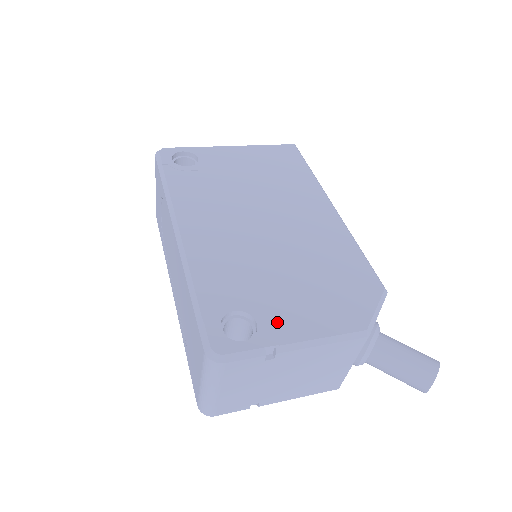
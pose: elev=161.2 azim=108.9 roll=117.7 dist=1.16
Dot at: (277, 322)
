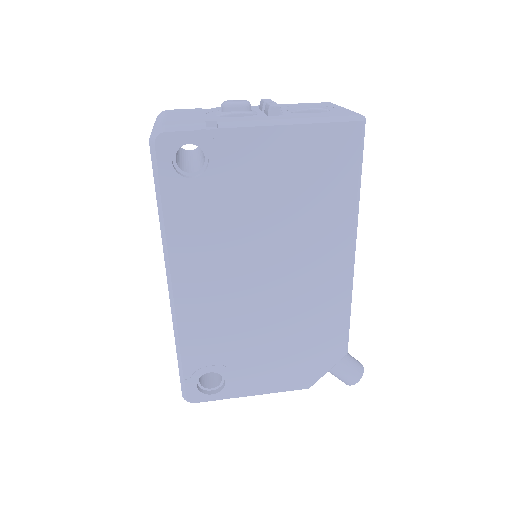
Dot at: (241, 381)
